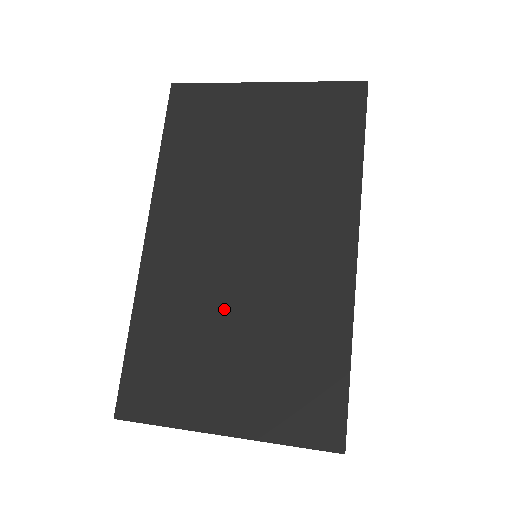
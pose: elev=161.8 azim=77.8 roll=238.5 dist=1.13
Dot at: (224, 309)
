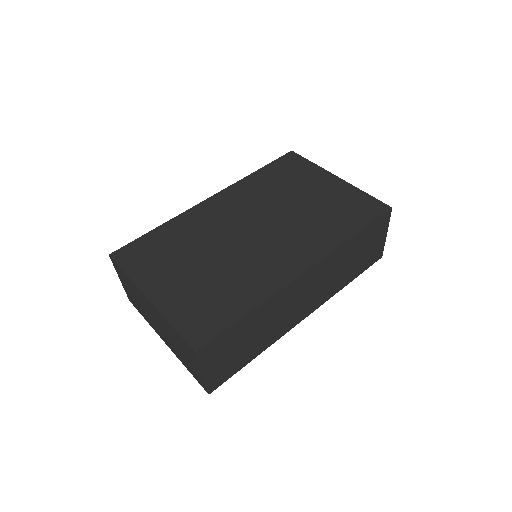
Dot at: (211, 249)
